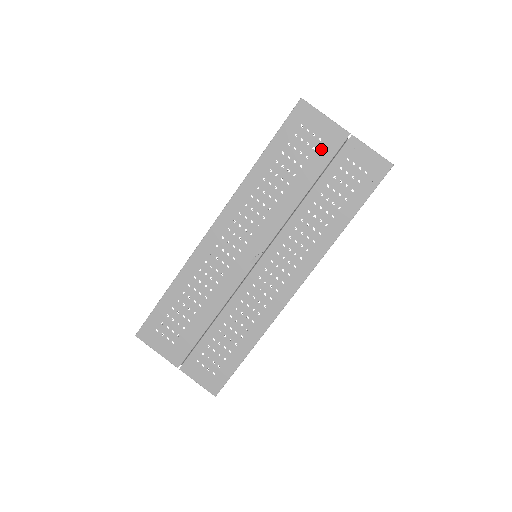
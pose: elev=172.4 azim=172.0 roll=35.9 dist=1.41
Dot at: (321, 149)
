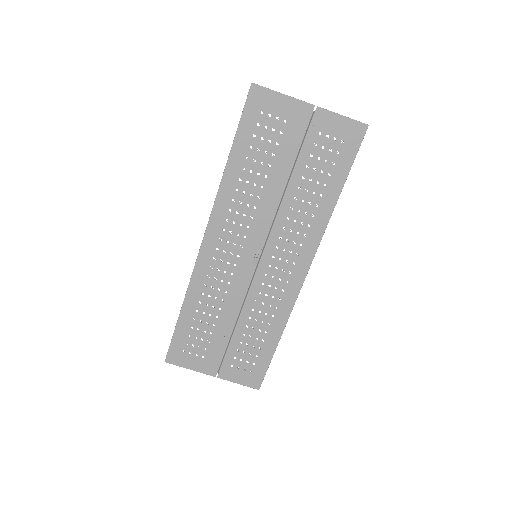
Dot at: (289, 131)
